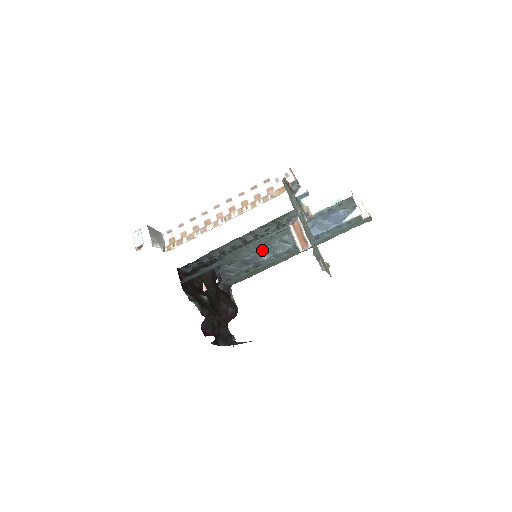
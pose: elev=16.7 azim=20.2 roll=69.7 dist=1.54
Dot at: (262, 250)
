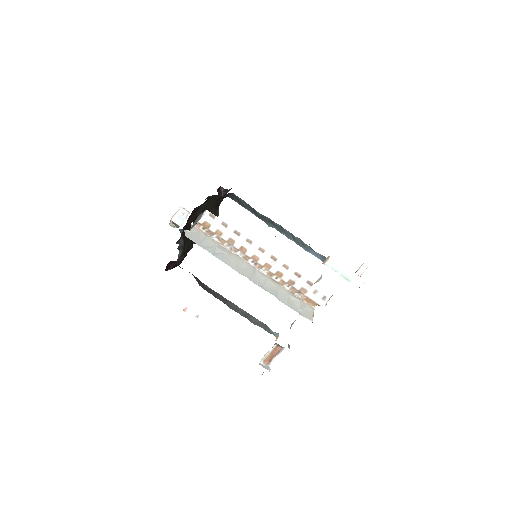
Dot at: (274, 222)
